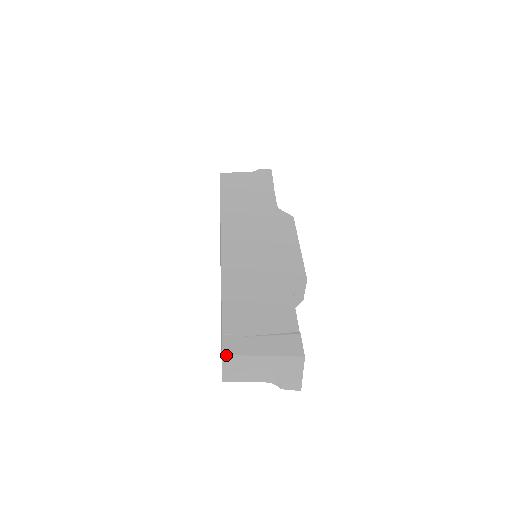
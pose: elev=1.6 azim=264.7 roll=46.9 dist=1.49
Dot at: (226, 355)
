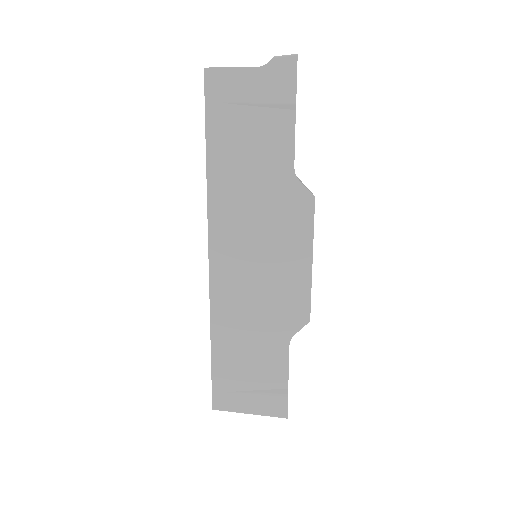
Dot at: occluded
